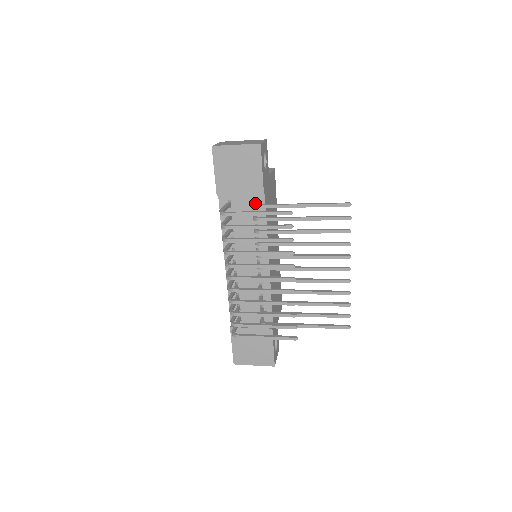
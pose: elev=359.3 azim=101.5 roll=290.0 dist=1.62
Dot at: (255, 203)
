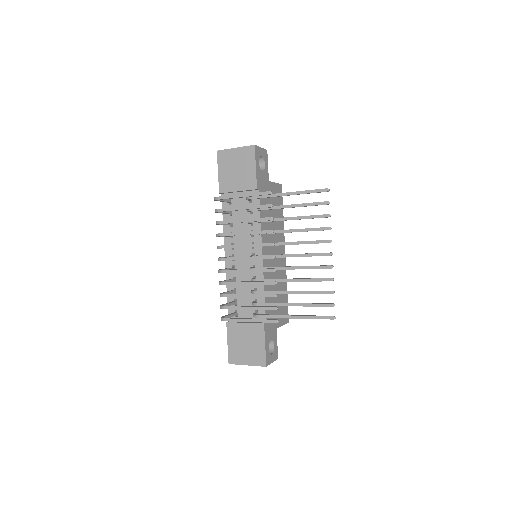
Dot at: occluded
